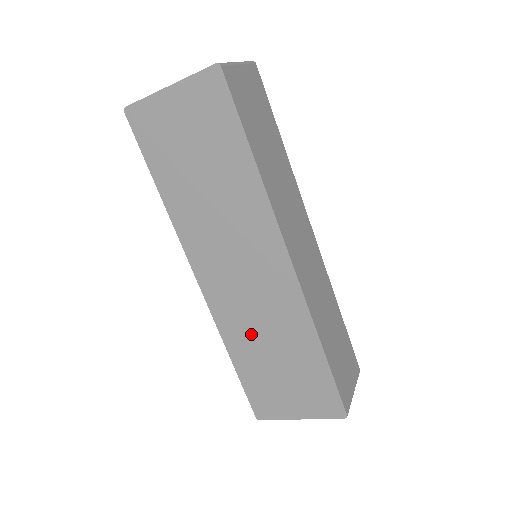
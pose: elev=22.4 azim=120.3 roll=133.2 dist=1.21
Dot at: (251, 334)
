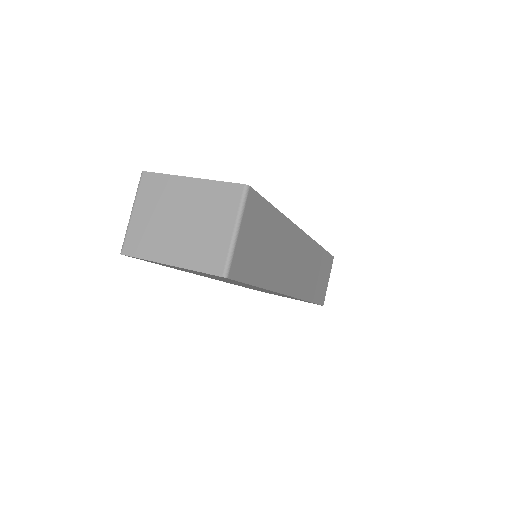
Dot at: occluded
